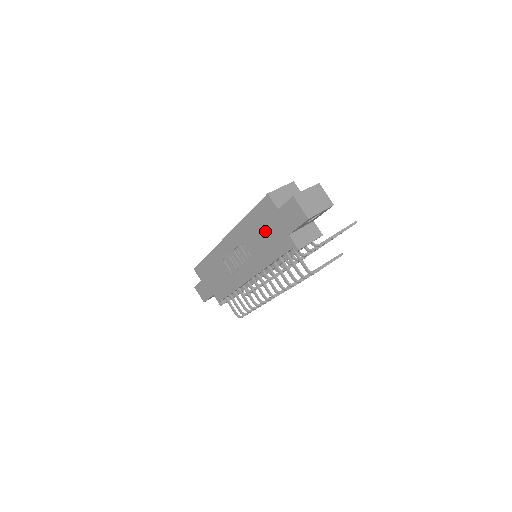
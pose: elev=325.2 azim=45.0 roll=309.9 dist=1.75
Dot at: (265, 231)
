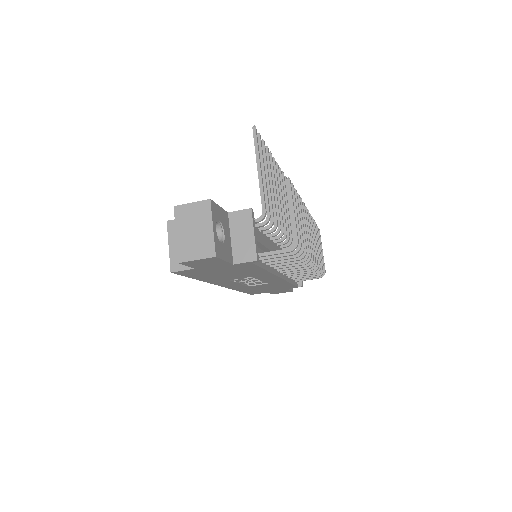
Dot at: (222, 273)
